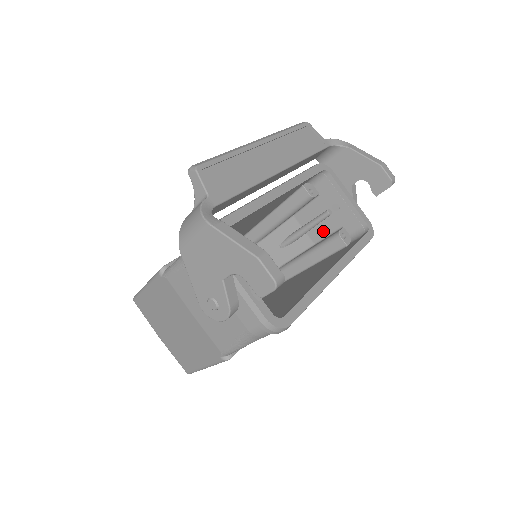
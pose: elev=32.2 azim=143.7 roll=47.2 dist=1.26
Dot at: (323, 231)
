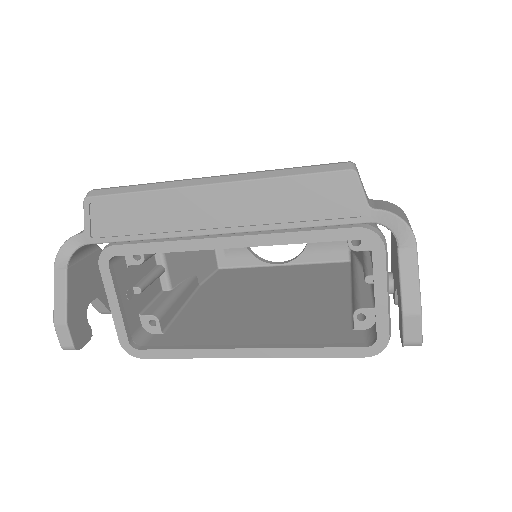
Dot at: occluded
